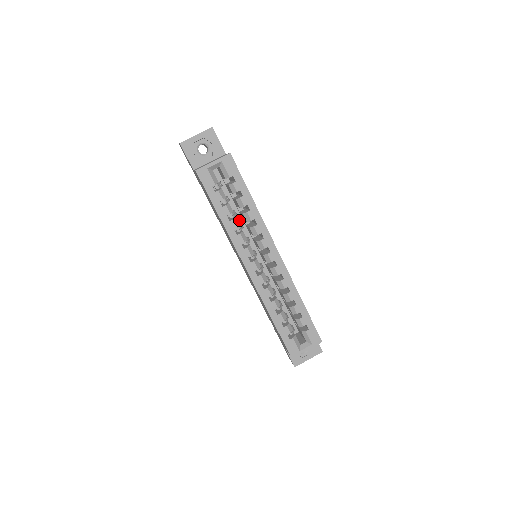
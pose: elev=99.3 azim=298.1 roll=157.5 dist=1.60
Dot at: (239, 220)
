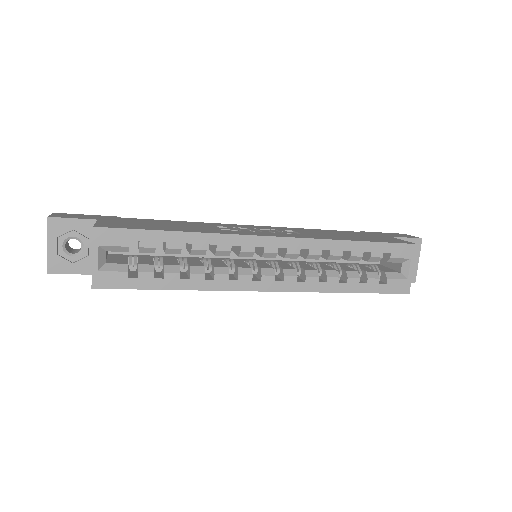
Dot at: occluded
